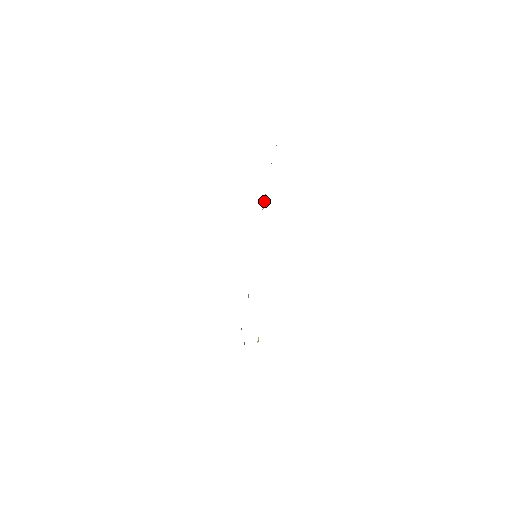
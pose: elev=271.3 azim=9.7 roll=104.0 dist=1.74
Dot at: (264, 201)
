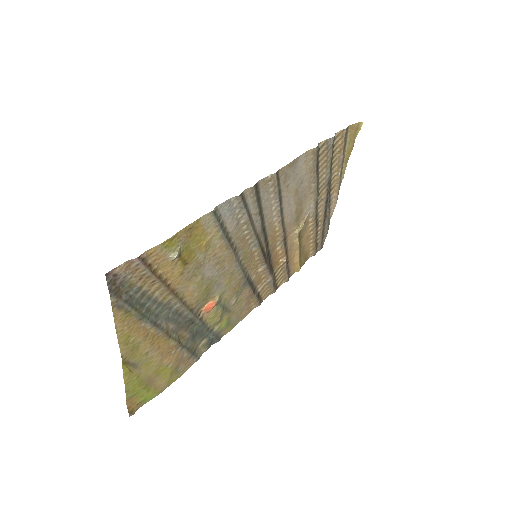
Dot at: (302, 223)
